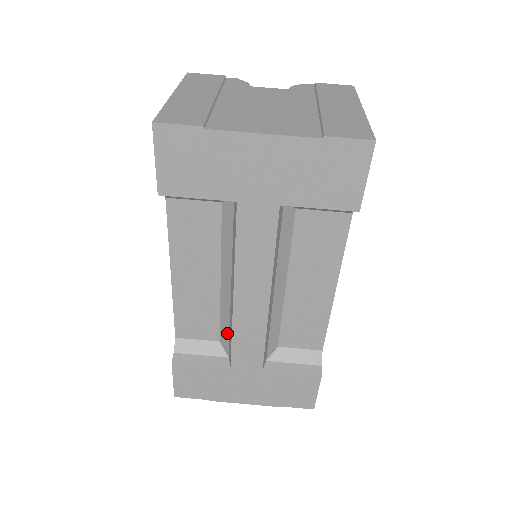
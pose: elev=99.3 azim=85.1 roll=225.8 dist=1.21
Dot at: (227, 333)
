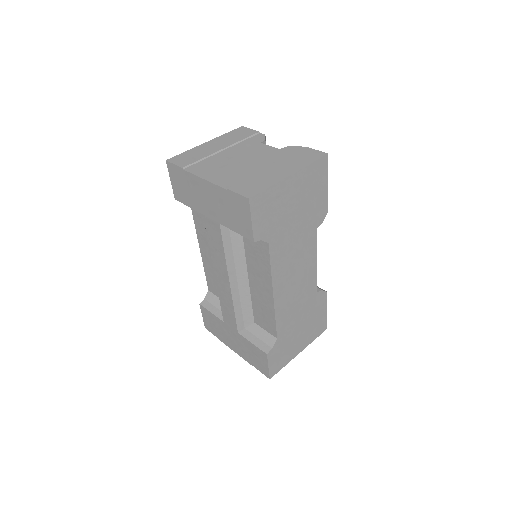
Dot at: occluded
